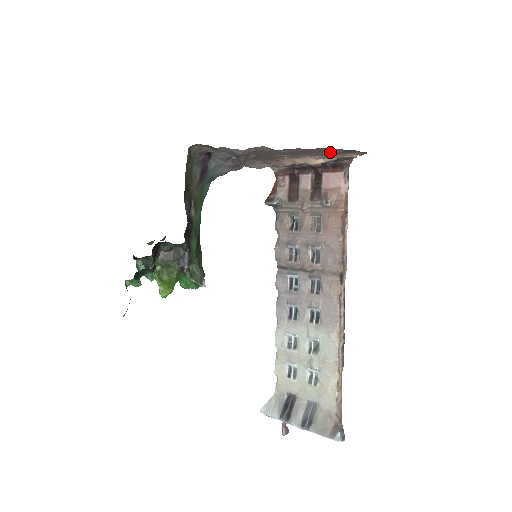
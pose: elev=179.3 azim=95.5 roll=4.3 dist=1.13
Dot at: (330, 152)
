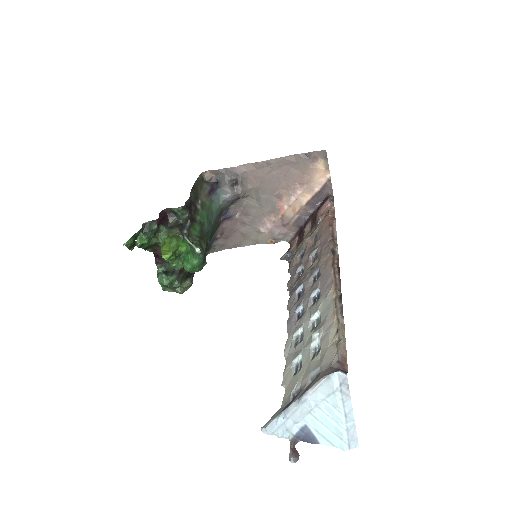
Dot at: (301, 166)
